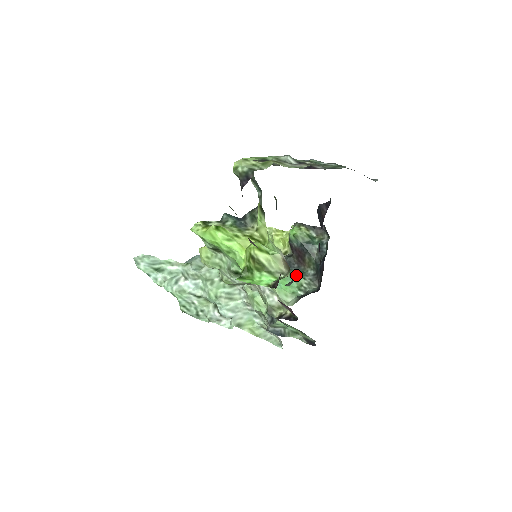
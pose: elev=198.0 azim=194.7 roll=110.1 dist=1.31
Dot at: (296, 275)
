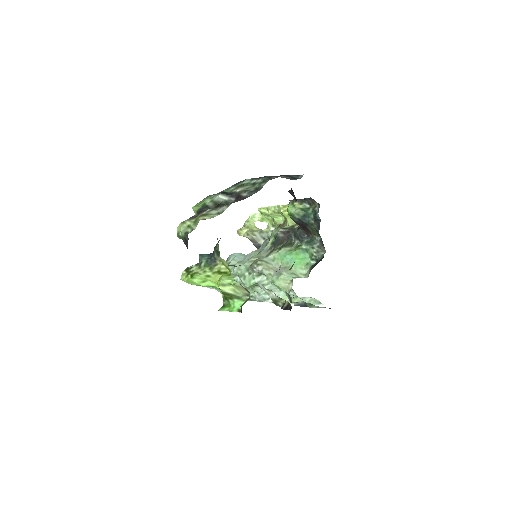
Dot at: (306, 247)
